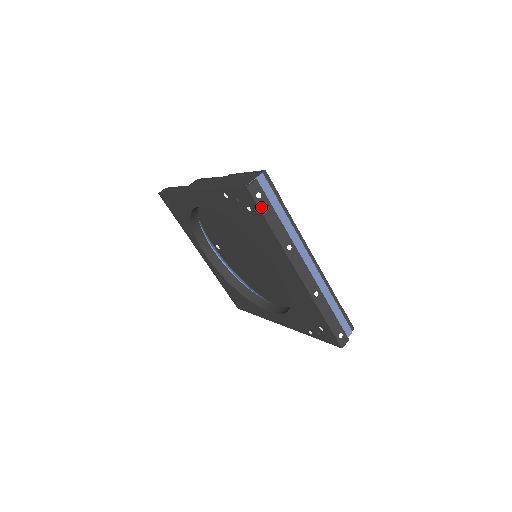
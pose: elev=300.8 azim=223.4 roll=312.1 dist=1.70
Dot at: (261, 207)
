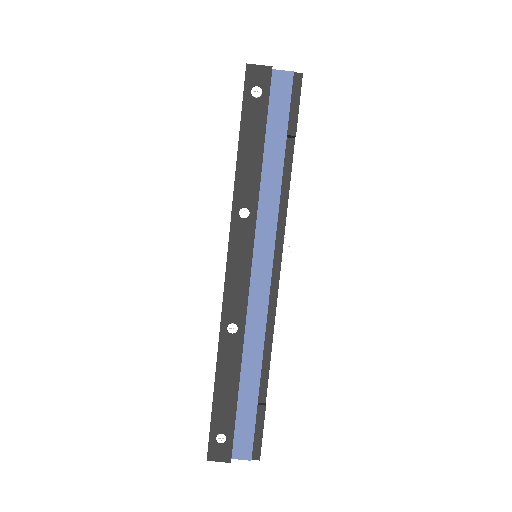
Dot at: (247, 112)
